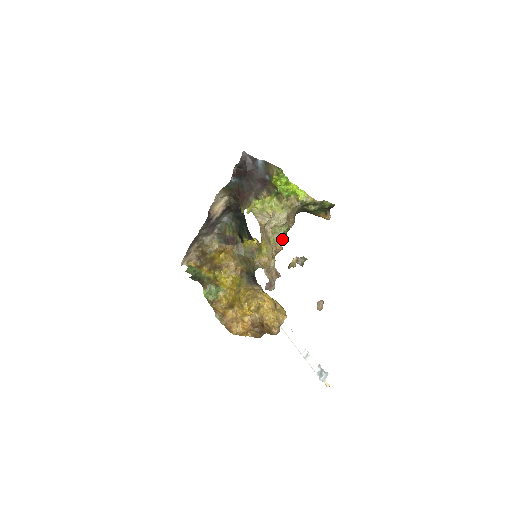
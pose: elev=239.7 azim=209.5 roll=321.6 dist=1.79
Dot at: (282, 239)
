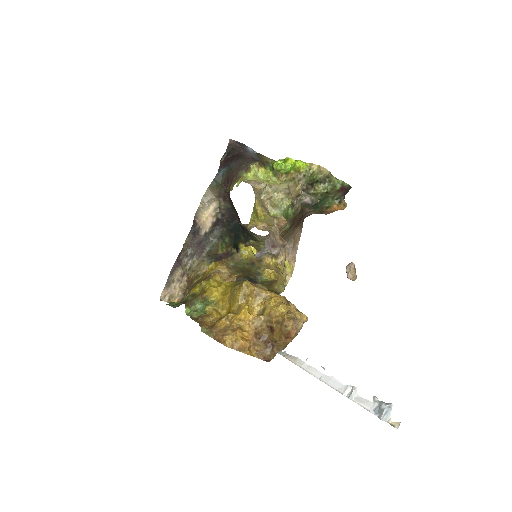
Dot at: (292, 257)
